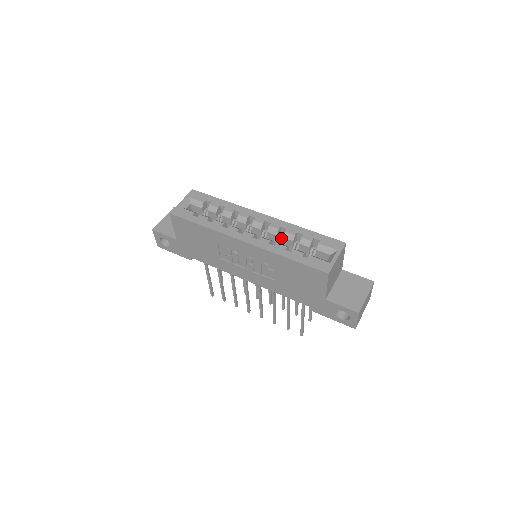
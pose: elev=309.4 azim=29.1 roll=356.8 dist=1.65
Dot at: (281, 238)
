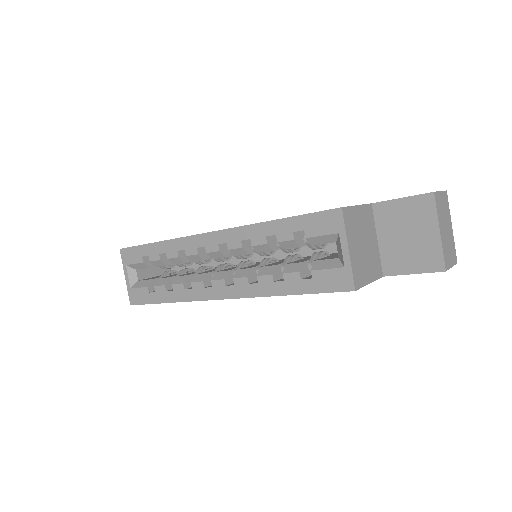
Dot at: occluded
